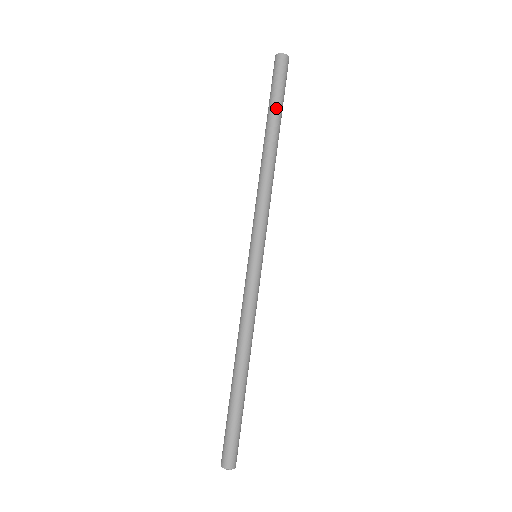
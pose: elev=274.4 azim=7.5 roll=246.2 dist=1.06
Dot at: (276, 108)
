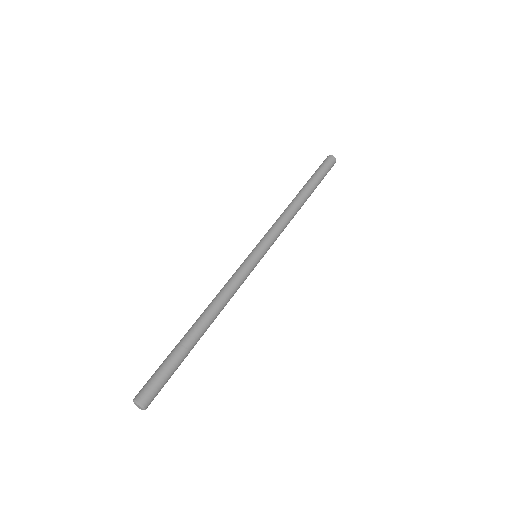
Dot at: (313, 178)
